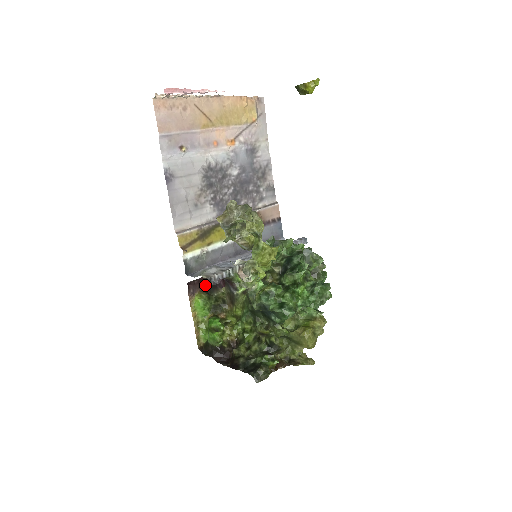
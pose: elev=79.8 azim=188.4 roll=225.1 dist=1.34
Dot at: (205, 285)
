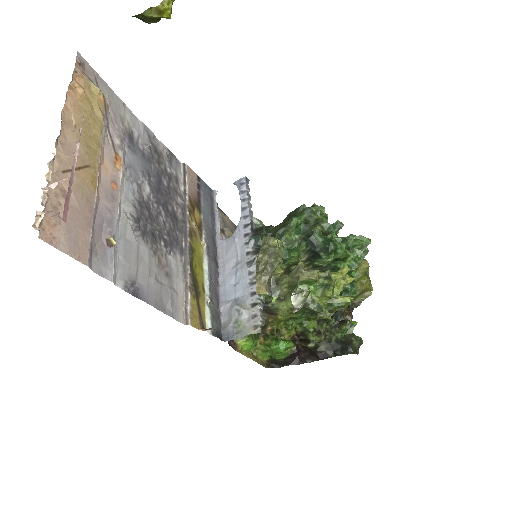
Dot at: occluded
